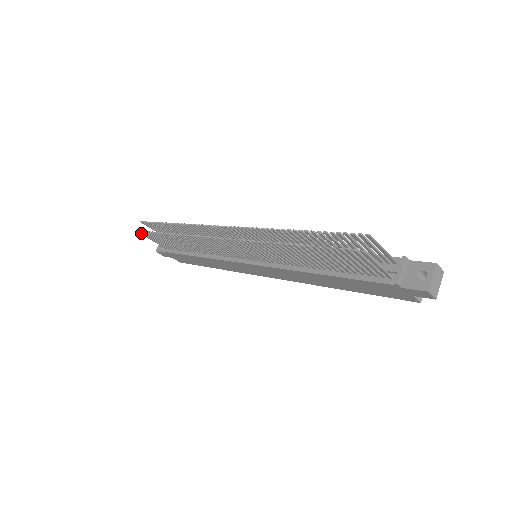
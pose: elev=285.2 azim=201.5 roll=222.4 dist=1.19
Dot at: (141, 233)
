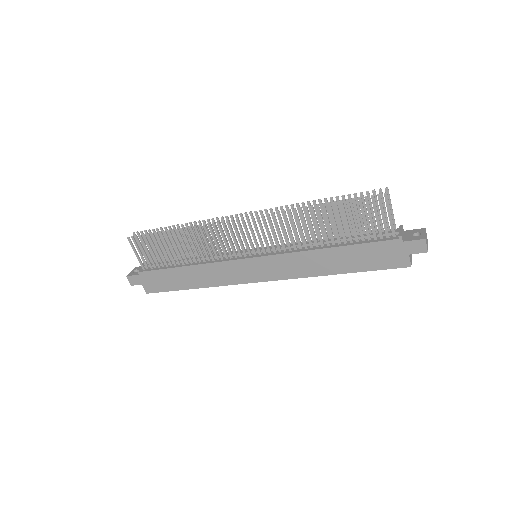
Dot at: (131, 241)
